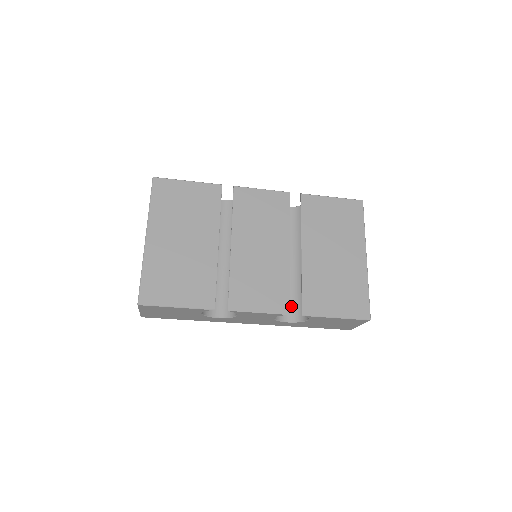
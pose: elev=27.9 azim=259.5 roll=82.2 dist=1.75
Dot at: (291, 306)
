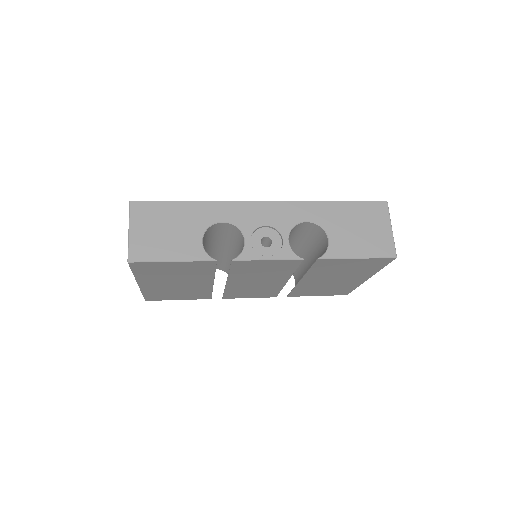
Dot at: occluded
